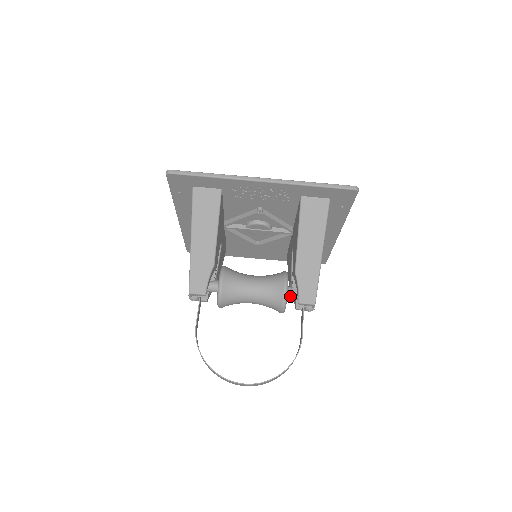
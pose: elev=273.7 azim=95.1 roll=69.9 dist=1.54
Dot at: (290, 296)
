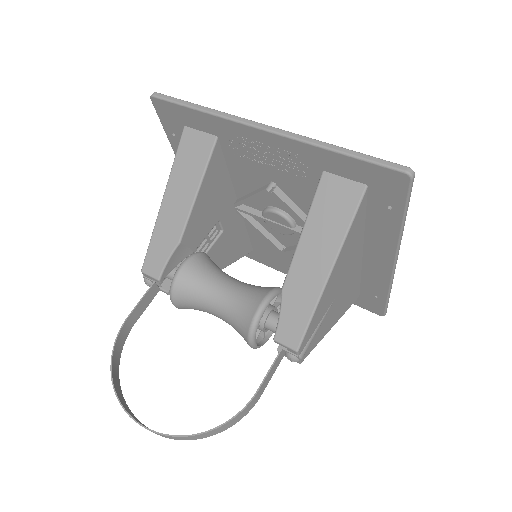
Dot at: (271, 326)
